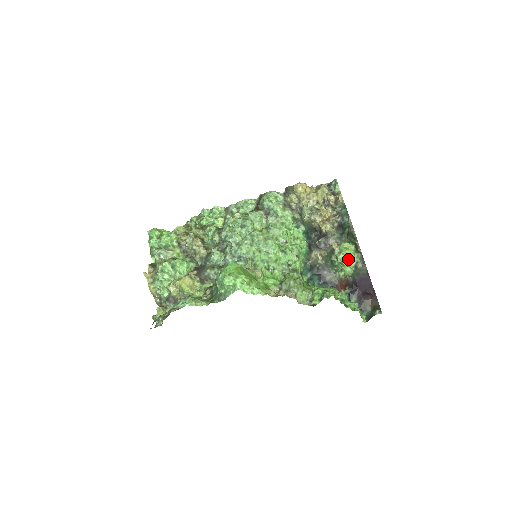
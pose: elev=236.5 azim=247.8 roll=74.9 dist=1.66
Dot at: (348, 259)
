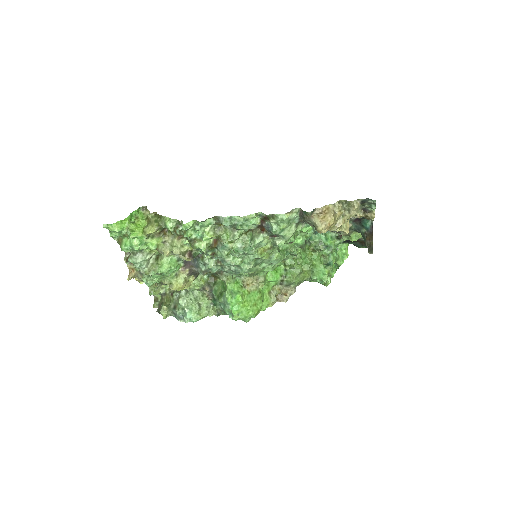
Dot at: occluded
